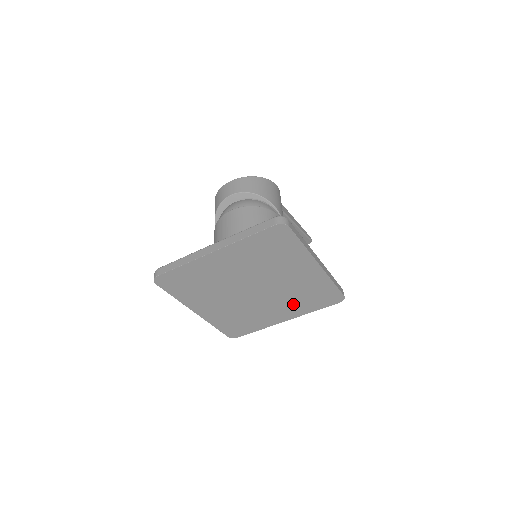
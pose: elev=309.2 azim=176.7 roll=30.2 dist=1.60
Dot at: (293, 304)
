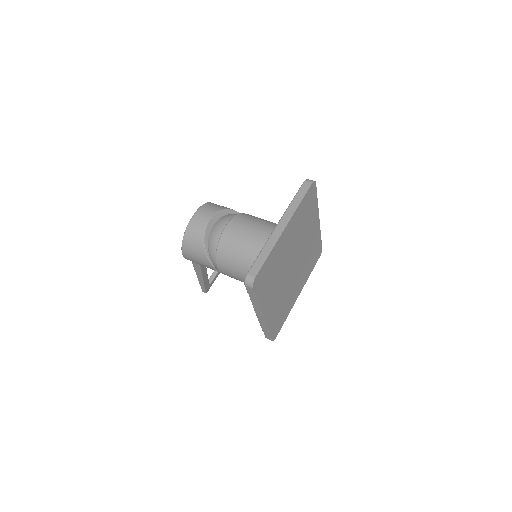
Dot at: (304, 272)
